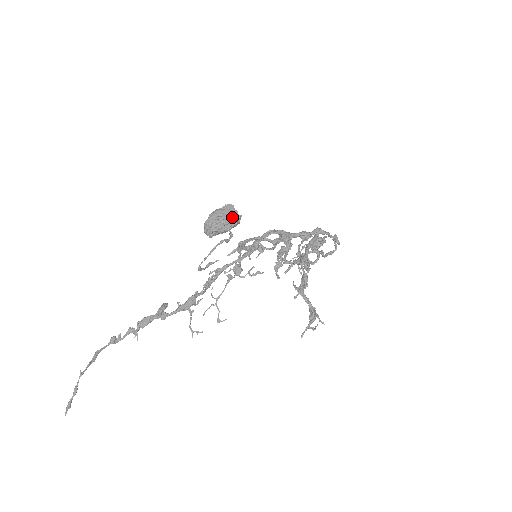
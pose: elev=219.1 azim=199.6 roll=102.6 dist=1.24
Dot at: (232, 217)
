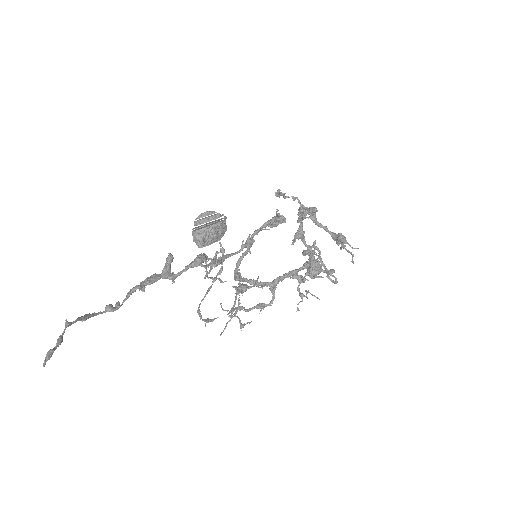
Dot at: (217, 214)
